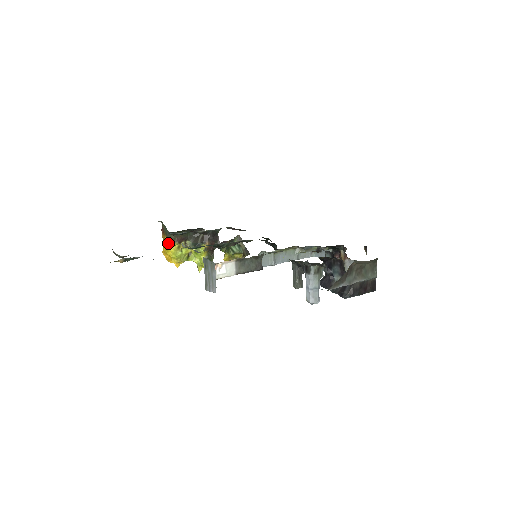
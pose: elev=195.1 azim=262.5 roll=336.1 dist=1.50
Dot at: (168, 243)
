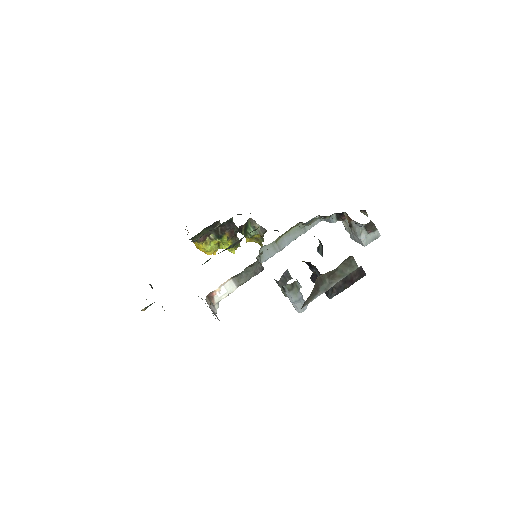
Dot at: (196, 243)
